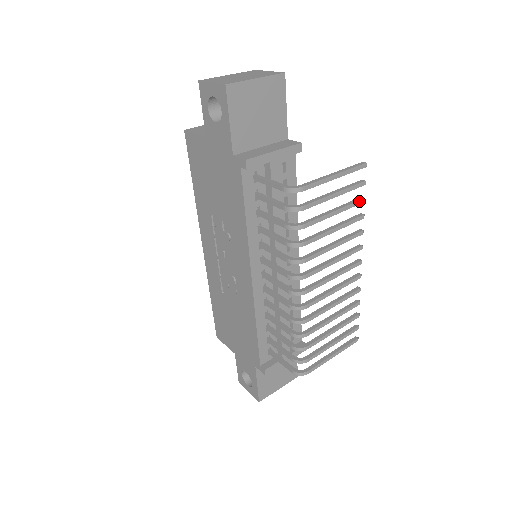
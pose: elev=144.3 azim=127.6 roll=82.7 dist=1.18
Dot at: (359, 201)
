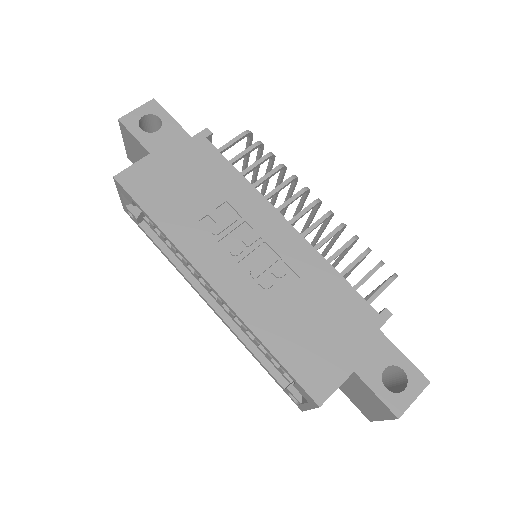
Dot at: (264, 190)
